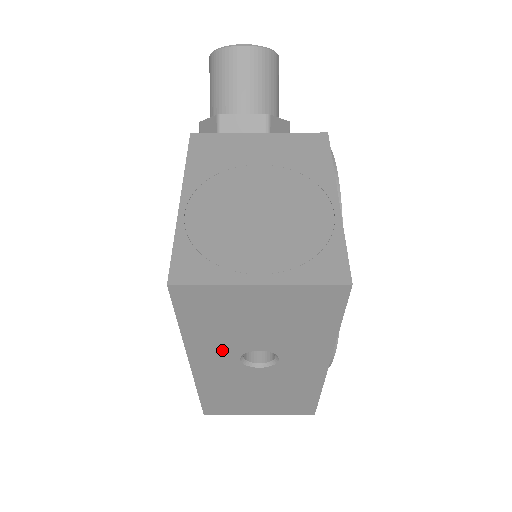
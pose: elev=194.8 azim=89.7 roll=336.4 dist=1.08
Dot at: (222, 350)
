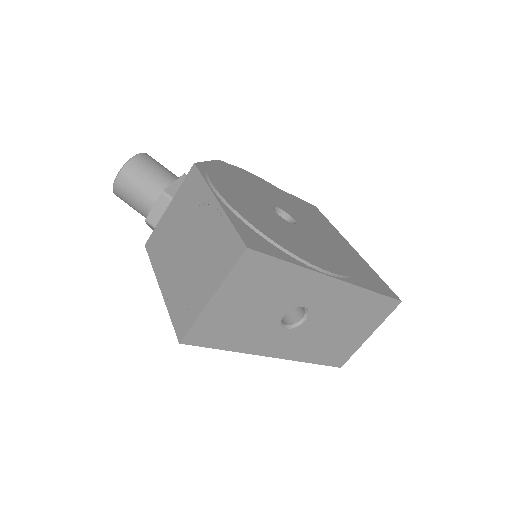
Dot at: (267, 335)
